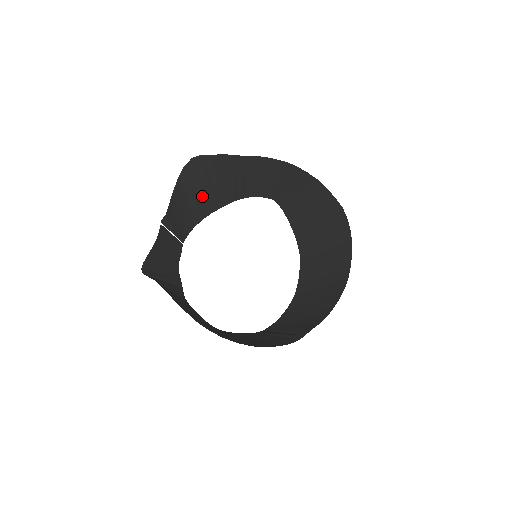
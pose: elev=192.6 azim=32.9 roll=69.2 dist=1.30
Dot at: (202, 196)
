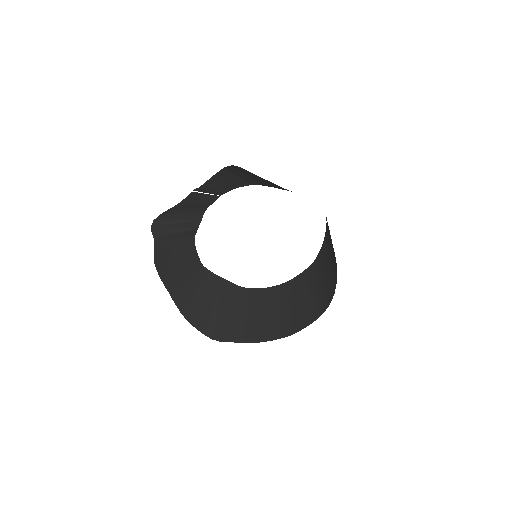
Dot at: (252, 178)
